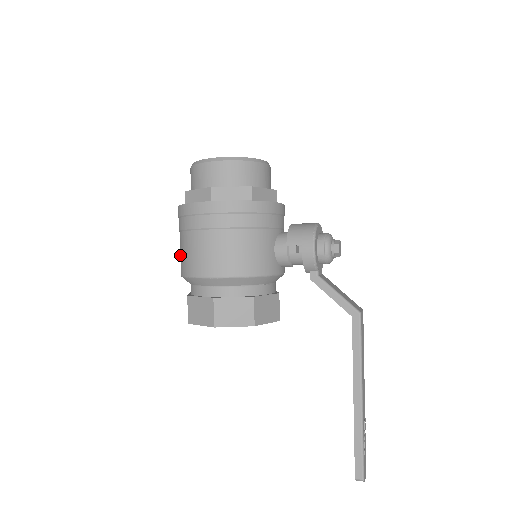
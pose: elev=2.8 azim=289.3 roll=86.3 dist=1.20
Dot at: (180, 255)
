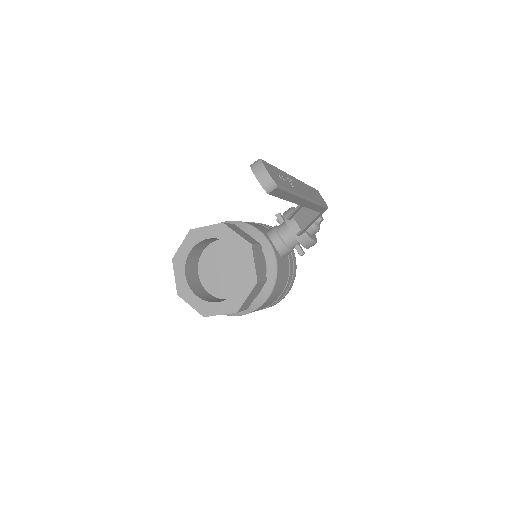
Dot at: occluded
